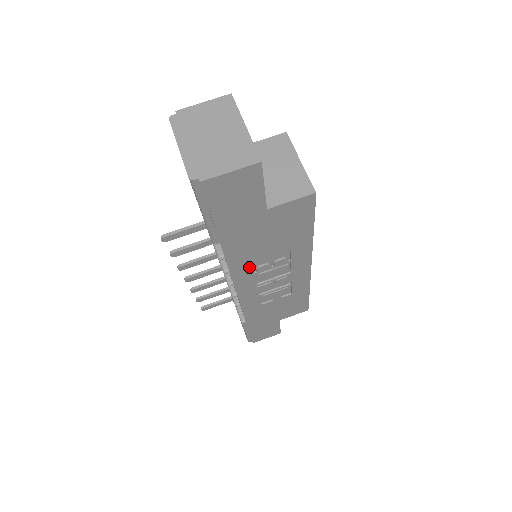
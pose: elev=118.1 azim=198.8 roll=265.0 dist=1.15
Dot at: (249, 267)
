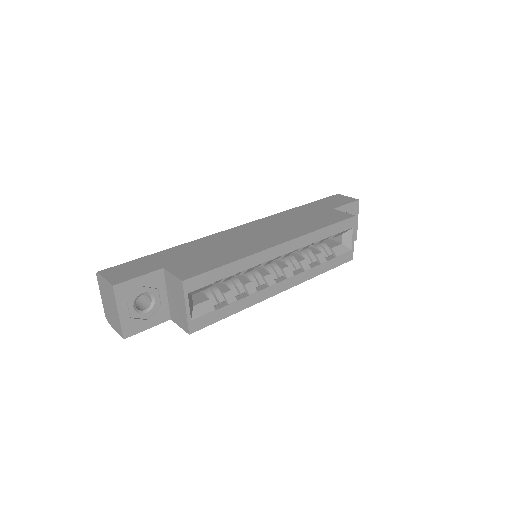
Dot at: occluded
